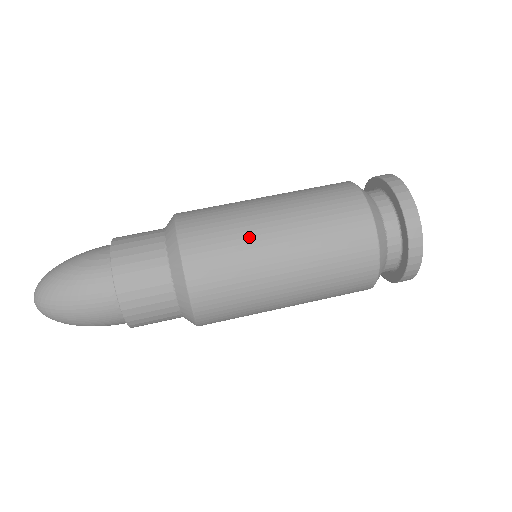
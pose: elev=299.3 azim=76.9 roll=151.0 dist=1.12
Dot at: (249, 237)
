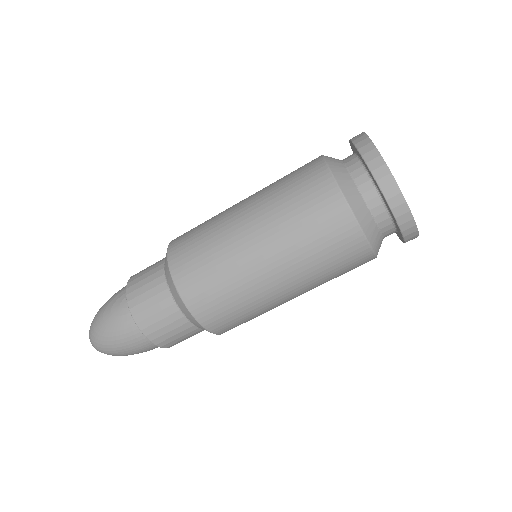
Dot at: (239, 274)
